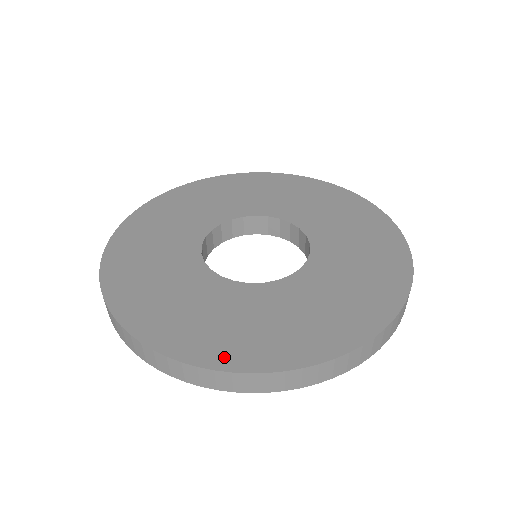
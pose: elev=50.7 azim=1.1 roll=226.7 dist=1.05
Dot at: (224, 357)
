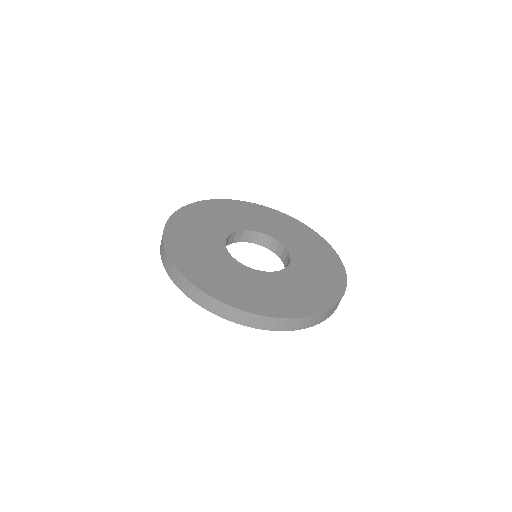
Dot at: (310, 309)
